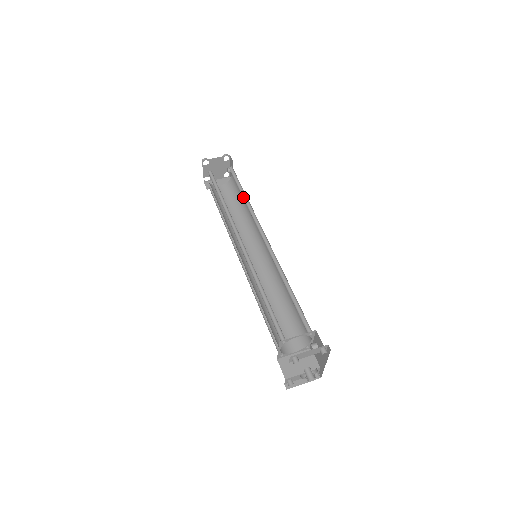
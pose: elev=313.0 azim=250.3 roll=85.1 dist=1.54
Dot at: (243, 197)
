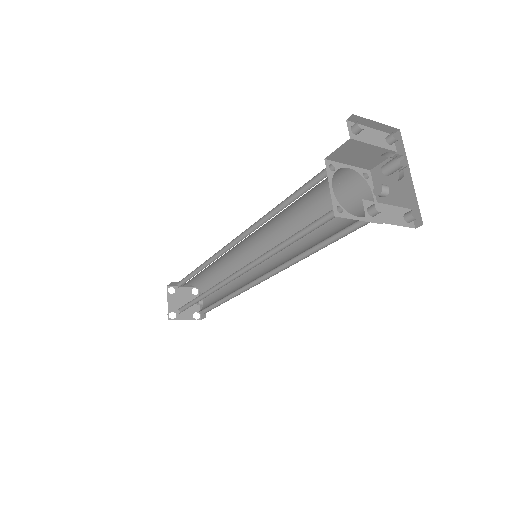
Dot at: (223, 273)
